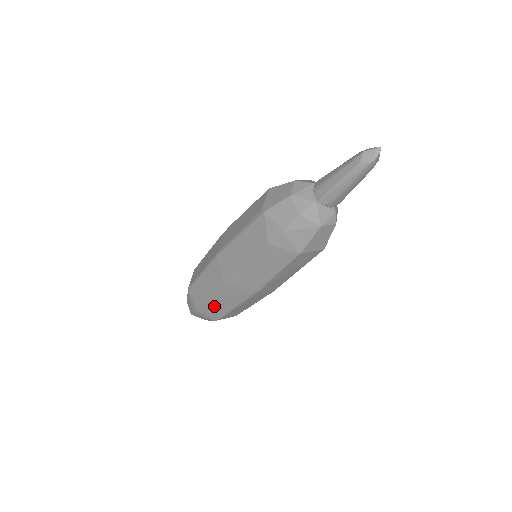
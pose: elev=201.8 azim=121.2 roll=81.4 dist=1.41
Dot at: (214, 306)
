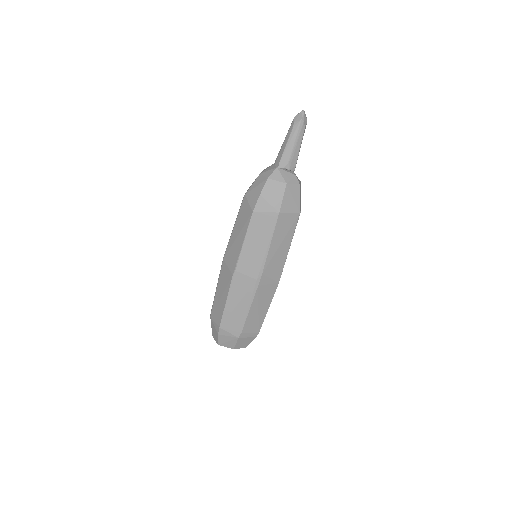
Dot at: (232, 313)
